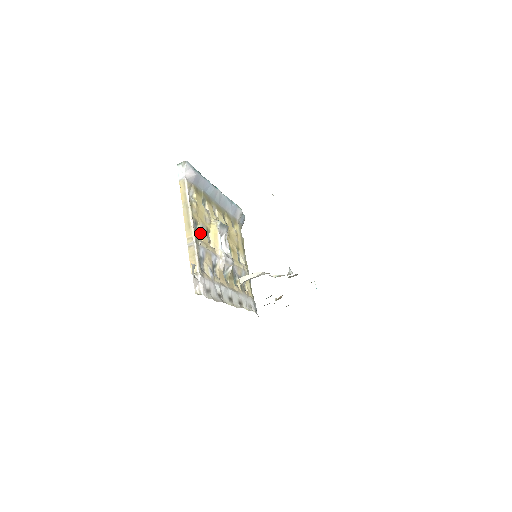
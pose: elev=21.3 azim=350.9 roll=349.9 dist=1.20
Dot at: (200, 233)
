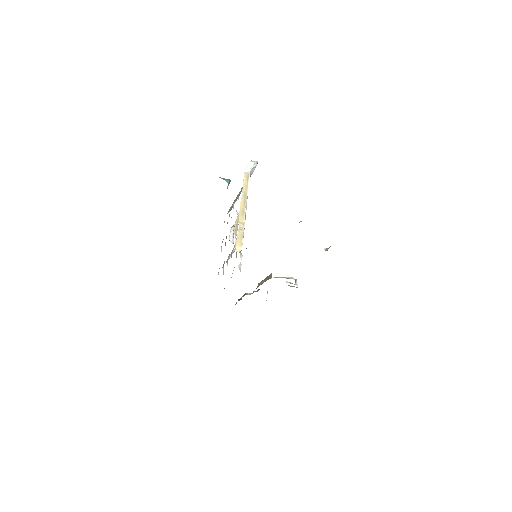
Dot at: occluded
